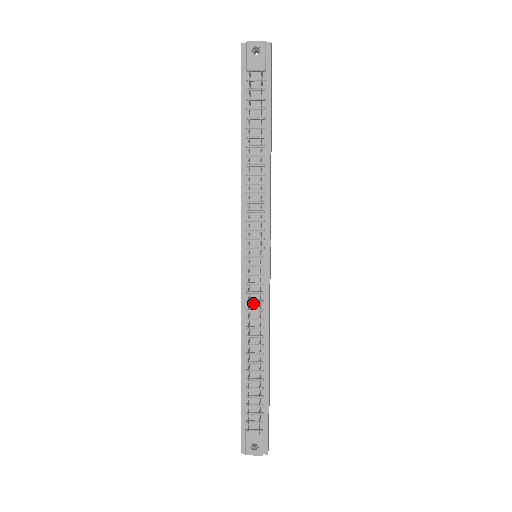
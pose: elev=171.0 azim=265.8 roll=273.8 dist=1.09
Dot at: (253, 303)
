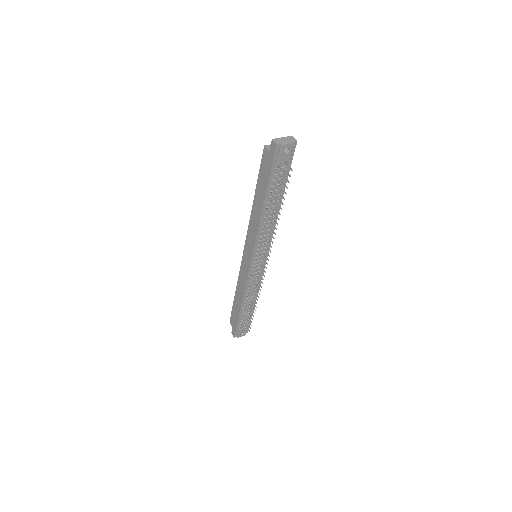
Dot at: occluded
